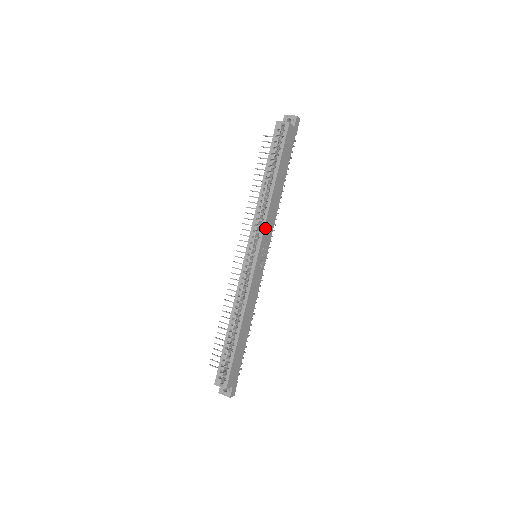
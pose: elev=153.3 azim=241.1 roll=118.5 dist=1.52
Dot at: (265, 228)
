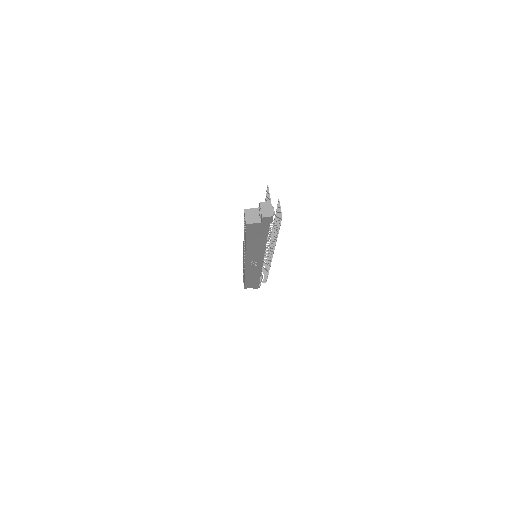
Dot at: (247, 257)
